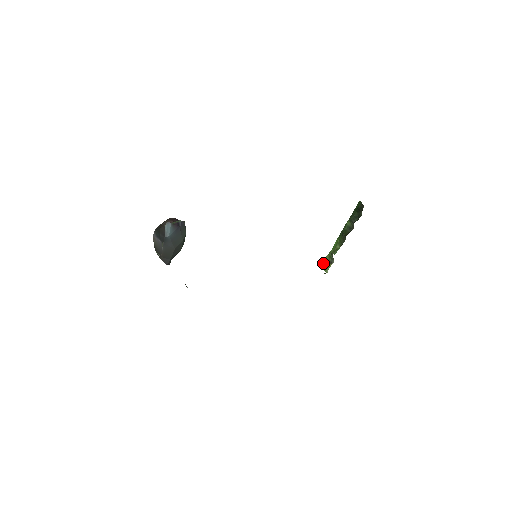
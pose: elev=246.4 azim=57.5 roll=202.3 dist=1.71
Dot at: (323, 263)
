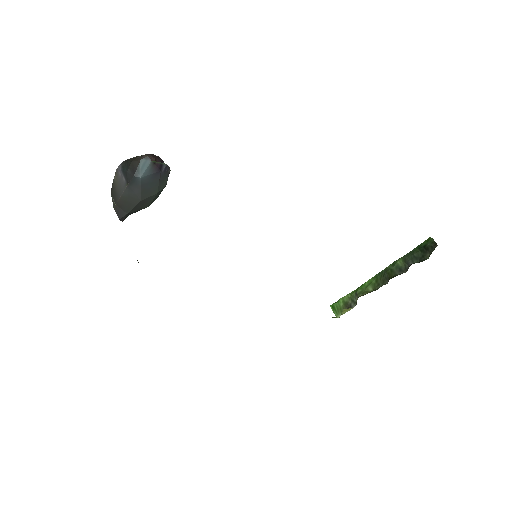
Dot at: (336, 302)
